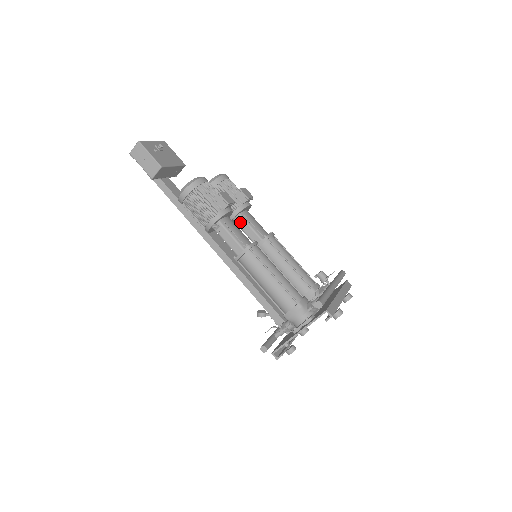
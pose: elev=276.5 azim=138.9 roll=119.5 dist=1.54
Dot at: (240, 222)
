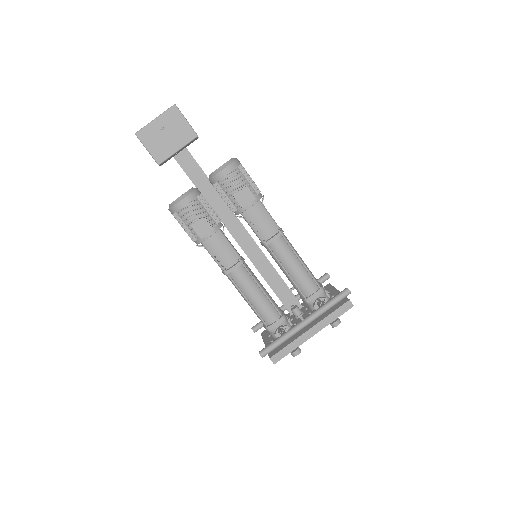
Dot at: occluded
